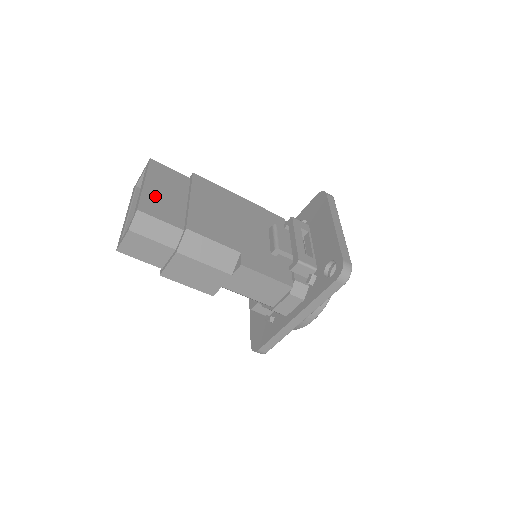
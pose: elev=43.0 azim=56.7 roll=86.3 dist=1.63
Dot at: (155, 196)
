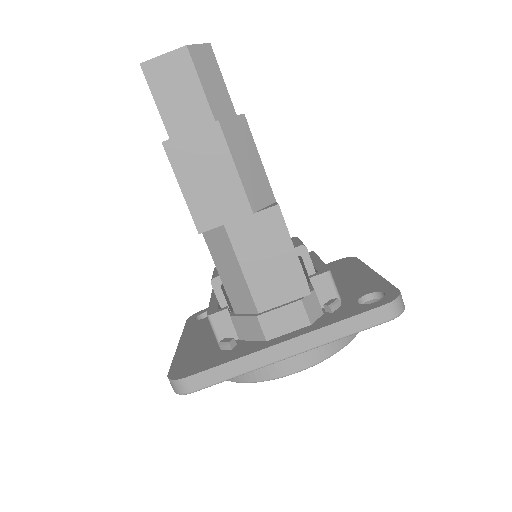
Dot at: occluded
